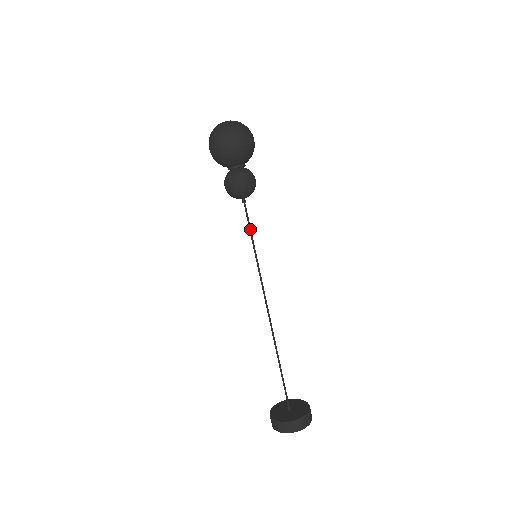
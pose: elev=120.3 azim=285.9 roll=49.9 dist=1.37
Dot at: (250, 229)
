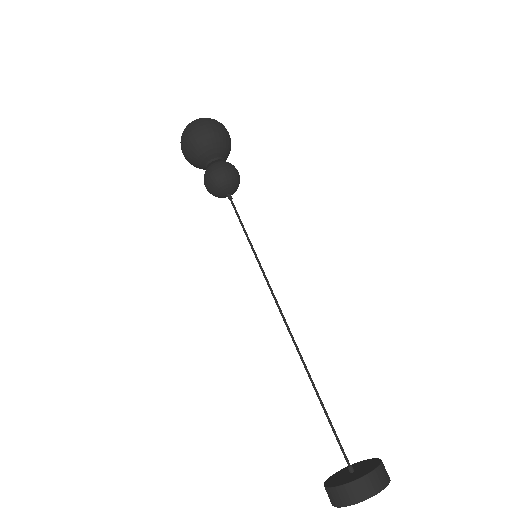
Dot at: (242, 226)
